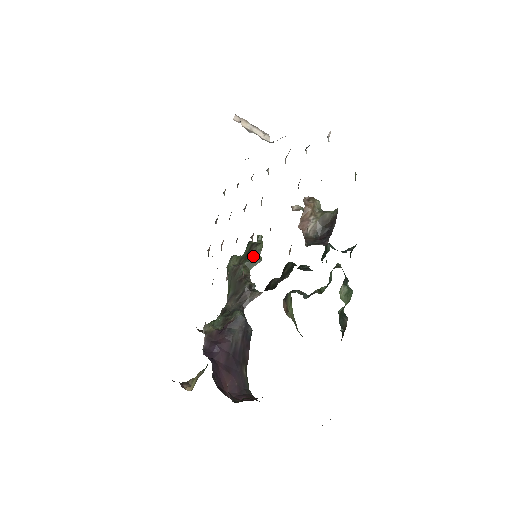
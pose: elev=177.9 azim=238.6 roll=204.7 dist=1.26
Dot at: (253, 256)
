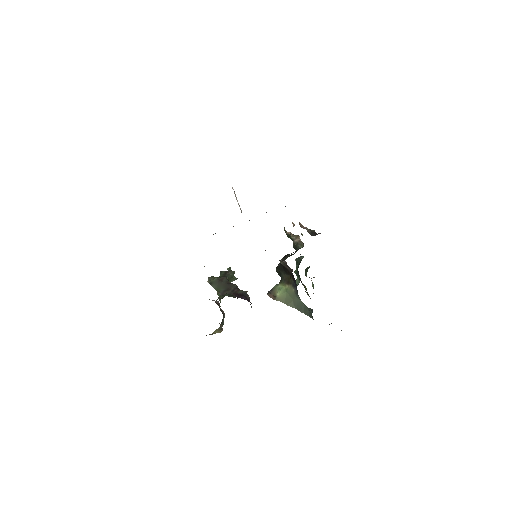
Dot at: (231, 275)
